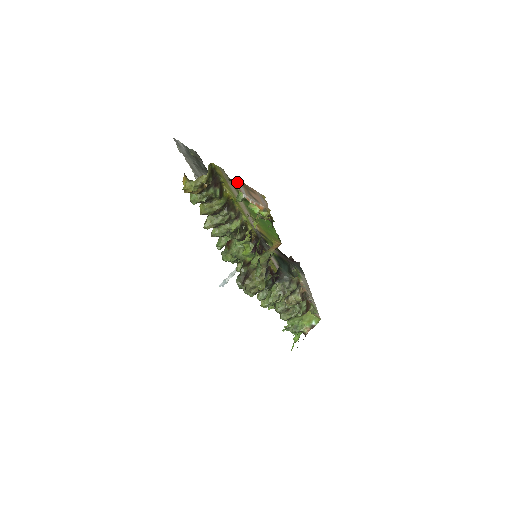
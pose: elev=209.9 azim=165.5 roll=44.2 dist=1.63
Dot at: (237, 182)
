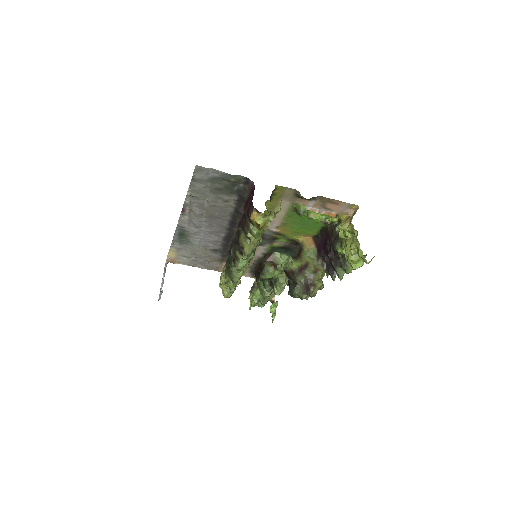
Dot at: (315, 199)
